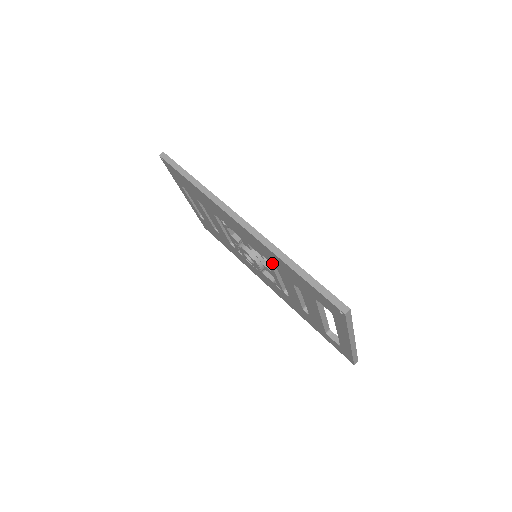
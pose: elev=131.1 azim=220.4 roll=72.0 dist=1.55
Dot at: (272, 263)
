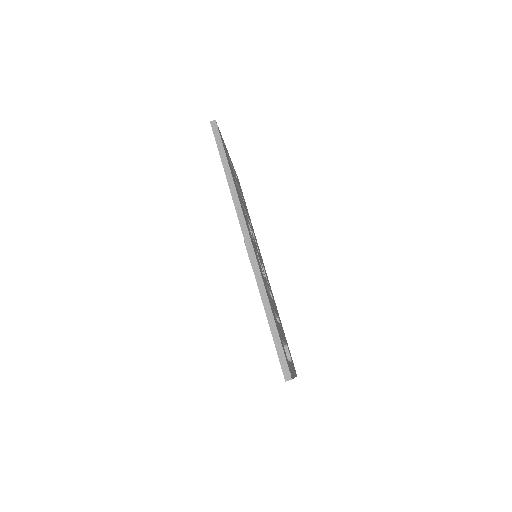
Dot at: occluded
